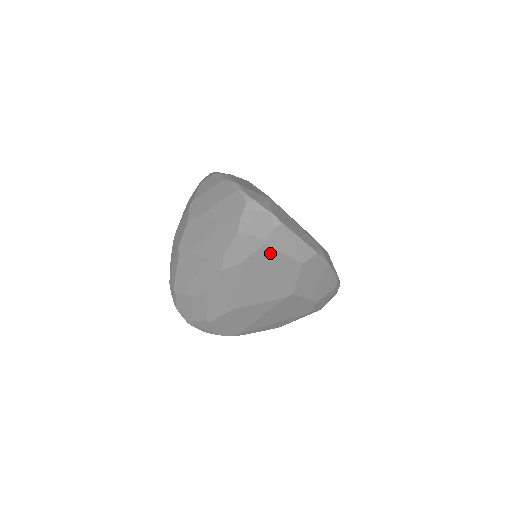
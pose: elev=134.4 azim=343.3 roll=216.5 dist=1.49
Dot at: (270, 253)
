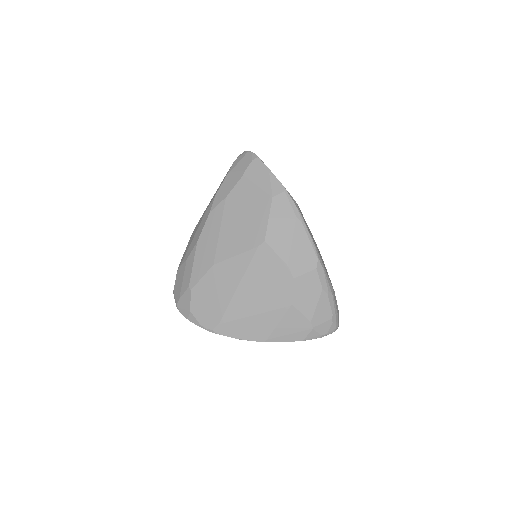
Dot at: (247, 185)
